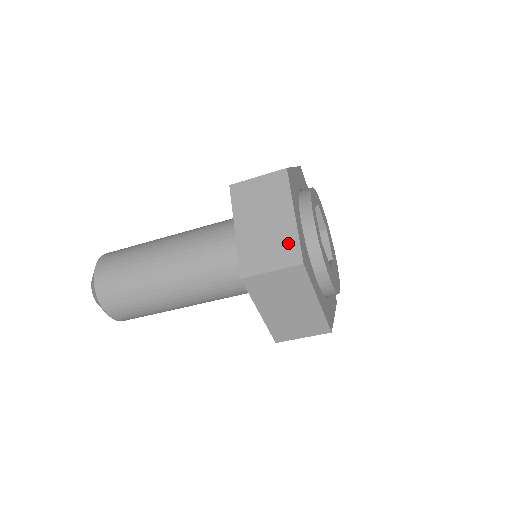
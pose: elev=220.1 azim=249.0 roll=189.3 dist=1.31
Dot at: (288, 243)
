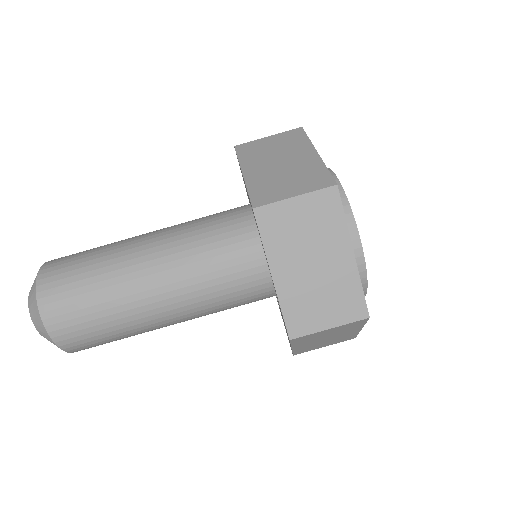
Dot at: occluded
